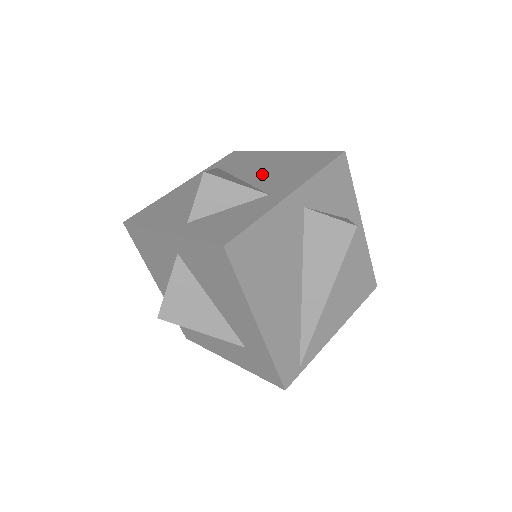
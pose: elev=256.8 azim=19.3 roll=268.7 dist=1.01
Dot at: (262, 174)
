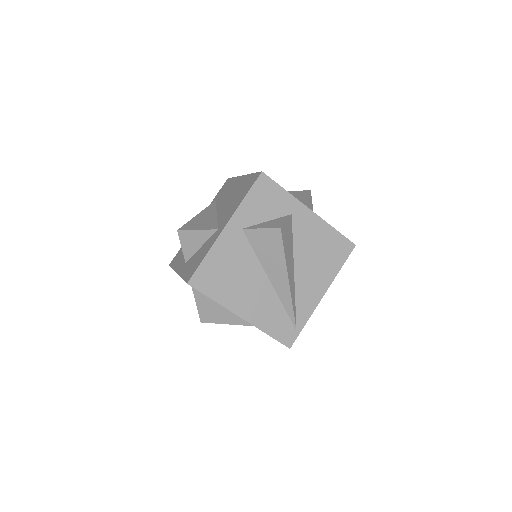
Dot at: (225, 206)
